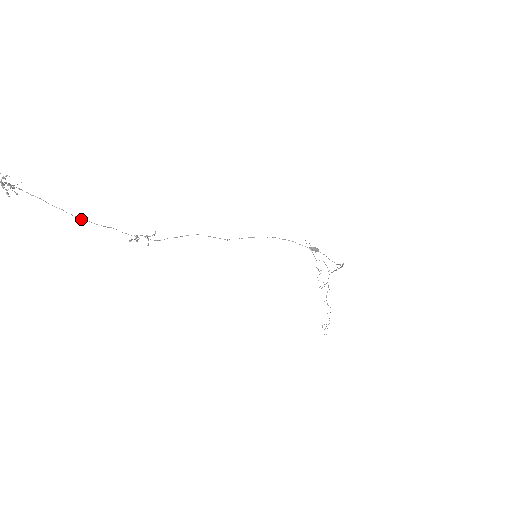
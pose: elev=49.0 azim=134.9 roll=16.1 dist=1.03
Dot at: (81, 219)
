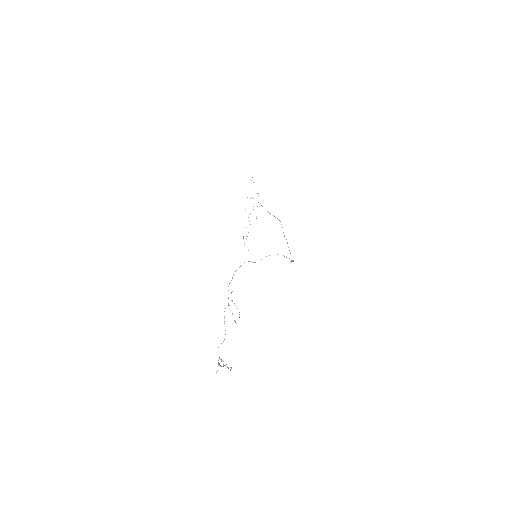
Dot at: occluded
